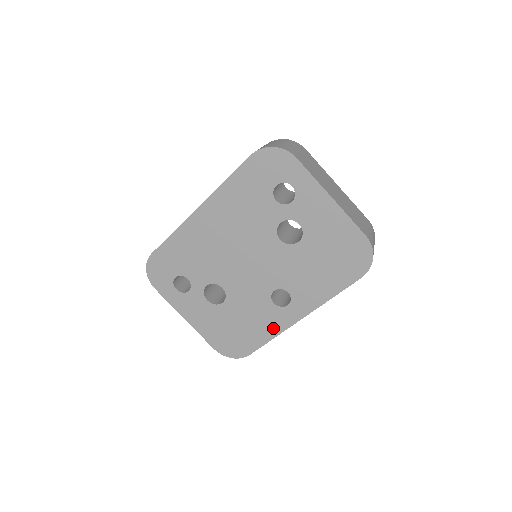
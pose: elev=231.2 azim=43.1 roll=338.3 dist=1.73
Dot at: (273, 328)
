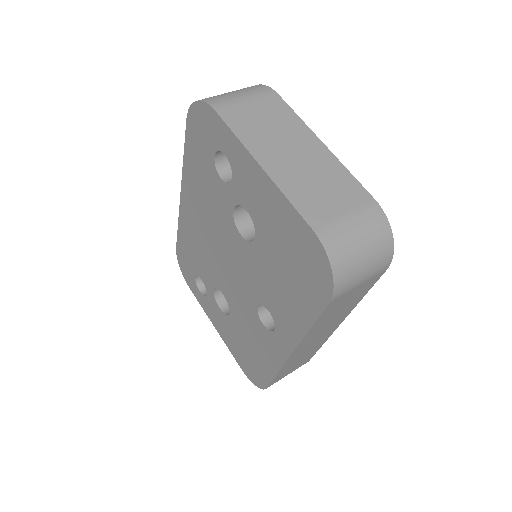
Dot at: (273, 359)
